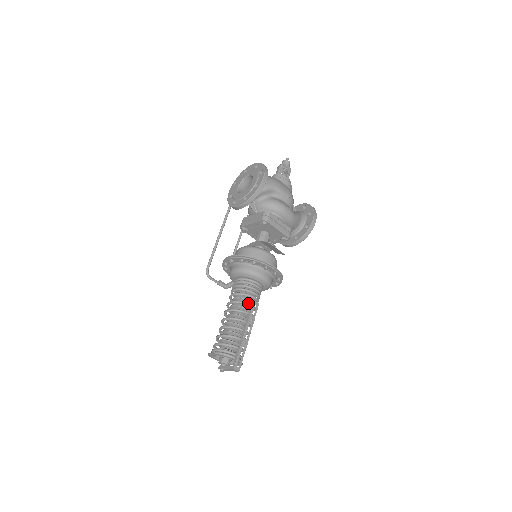
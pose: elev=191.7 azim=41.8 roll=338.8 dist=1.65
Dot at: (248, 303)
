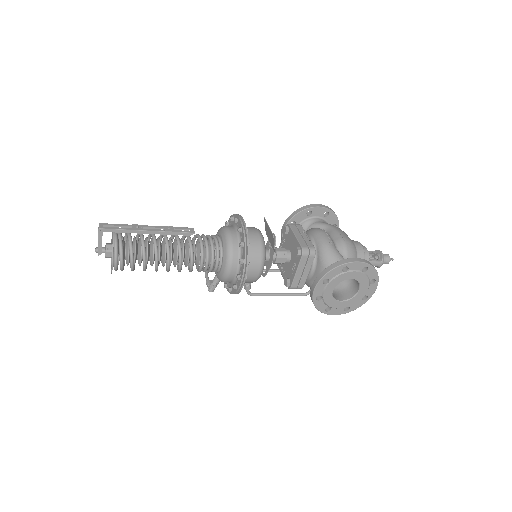
Dot at: occluded
